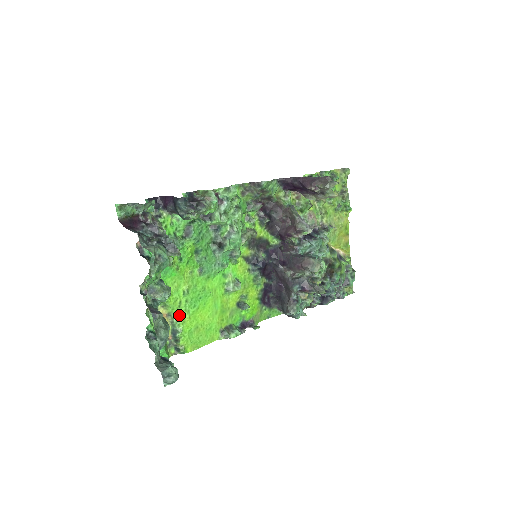
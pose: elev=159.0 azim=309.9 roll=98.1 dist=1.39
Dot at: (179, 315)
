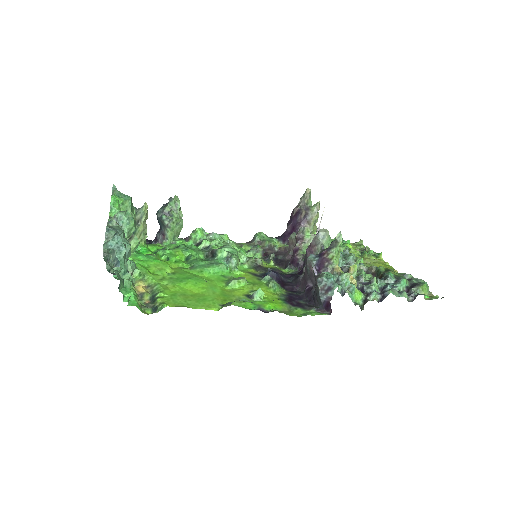
Dot at: (160, 284)
